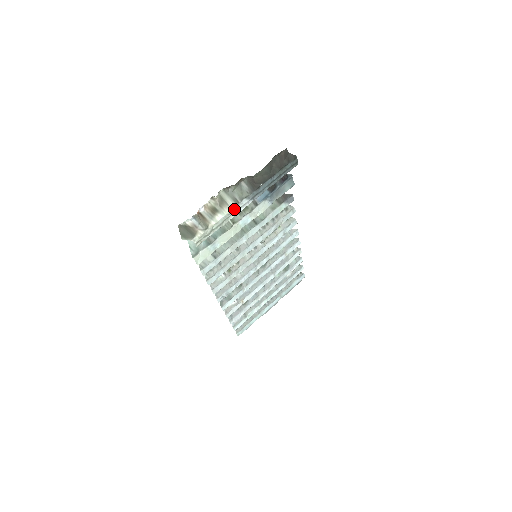
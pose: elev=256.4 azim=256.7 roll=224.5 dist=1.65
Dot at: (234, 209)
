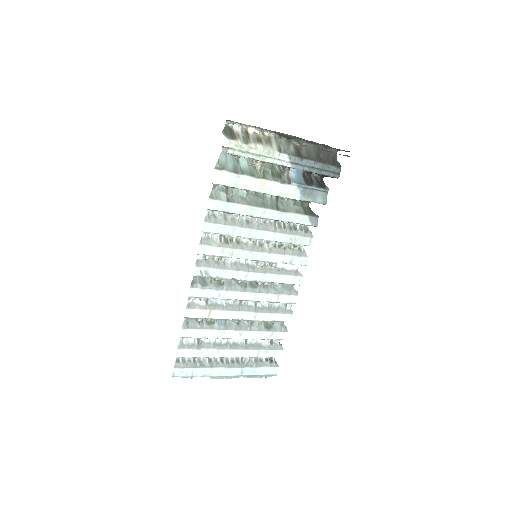
Dot at: (274, 155)
